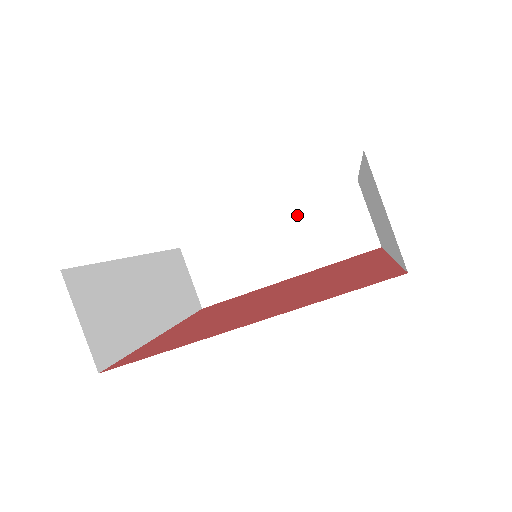
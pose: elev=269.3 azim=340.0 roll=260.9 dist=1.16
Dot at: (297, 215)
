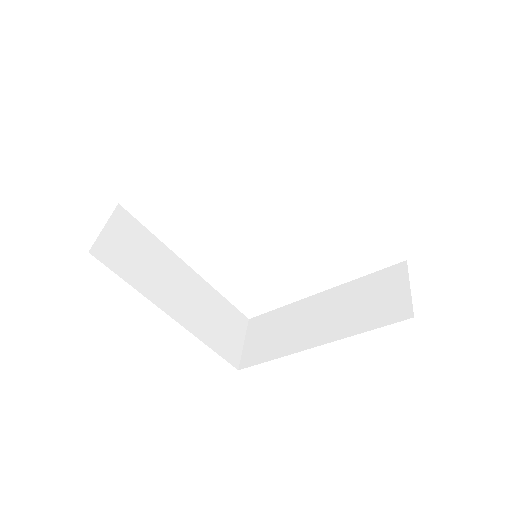
Dot at: (345, 291)
